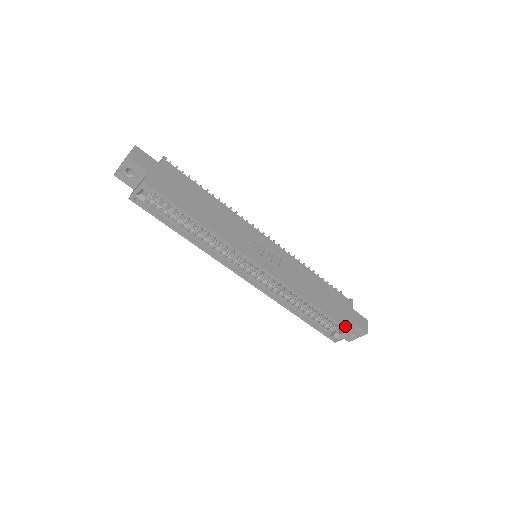
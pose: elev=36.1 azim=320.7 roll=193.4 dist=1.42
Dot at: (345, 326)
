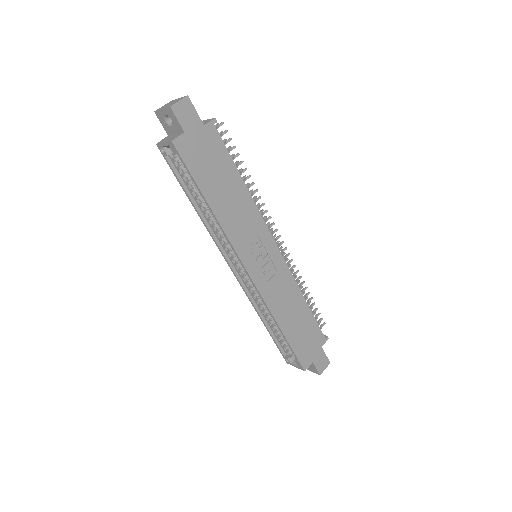
Dot at: (300, 360)
